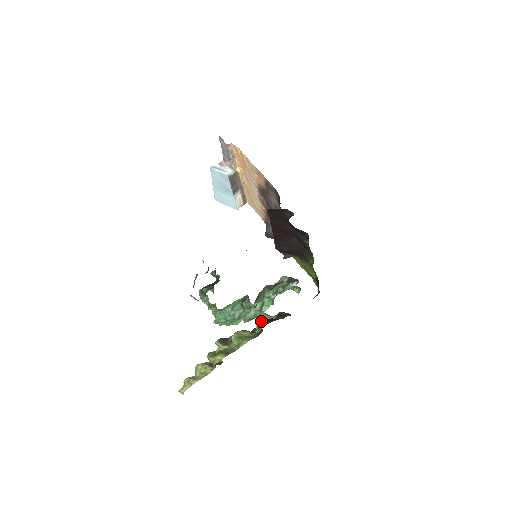
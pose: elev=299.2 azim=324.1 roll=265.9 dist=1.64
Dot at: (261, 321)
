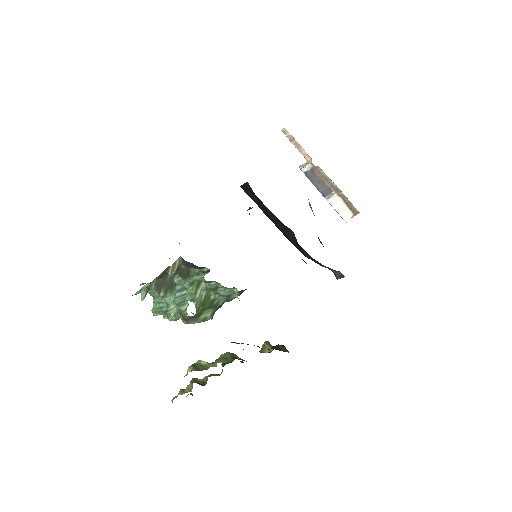
Dot at: occluded
